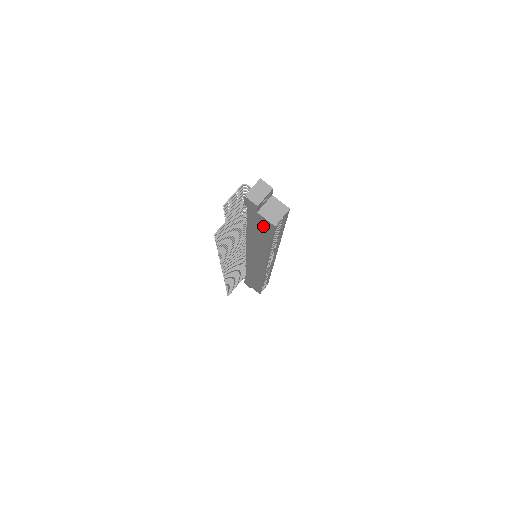
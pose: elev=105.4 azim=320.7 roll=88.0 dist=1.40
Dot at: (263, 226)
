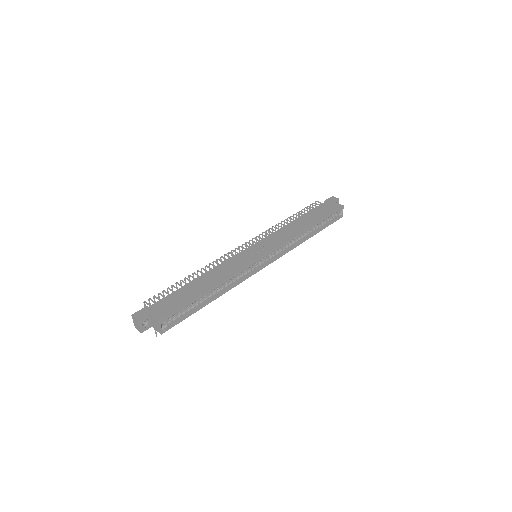
Dot at: occluded
